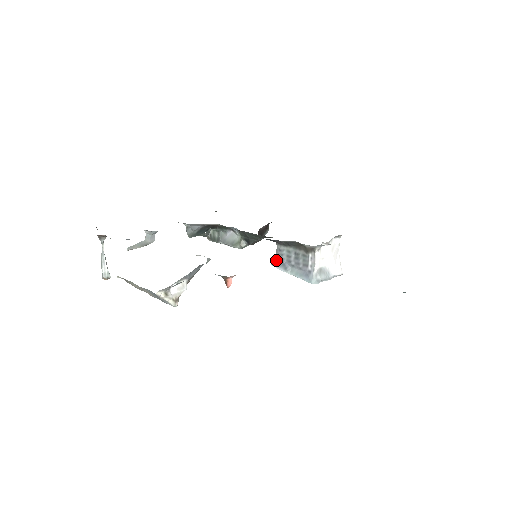
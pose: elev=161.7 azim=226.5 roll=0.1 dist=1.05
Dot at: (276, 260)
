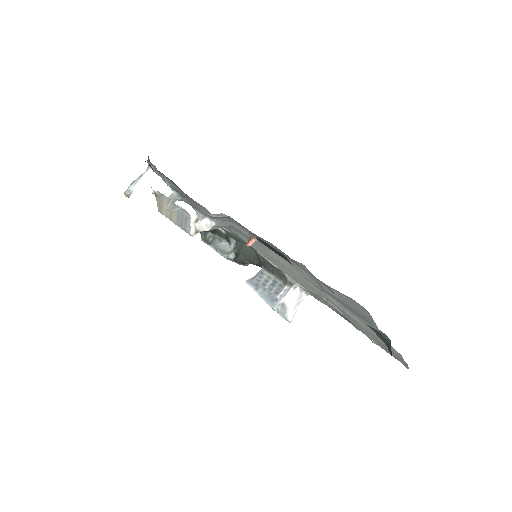
Dot at: (253, 279)
